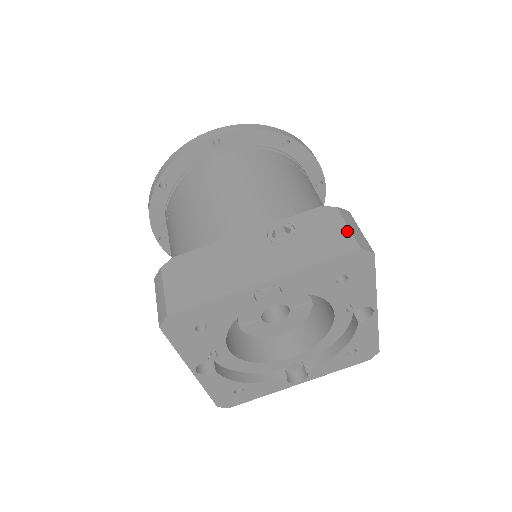
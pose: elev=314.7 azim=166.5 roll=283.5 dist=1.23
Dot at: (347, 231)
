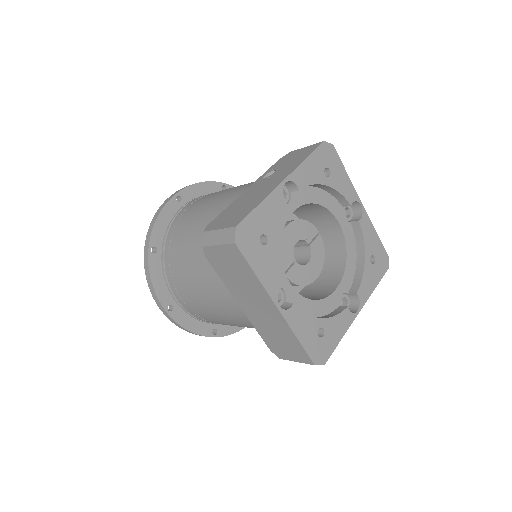
Dot at: (308, 147)
